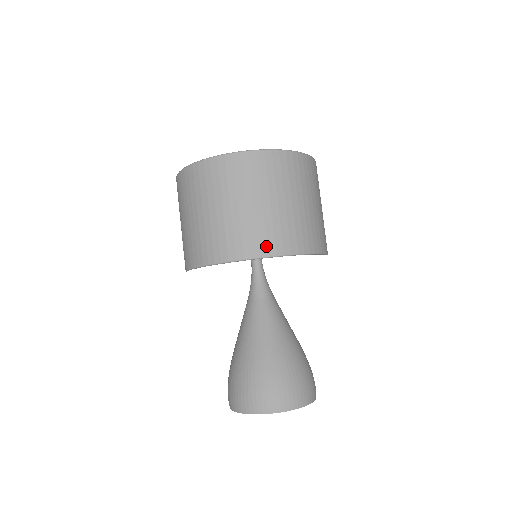
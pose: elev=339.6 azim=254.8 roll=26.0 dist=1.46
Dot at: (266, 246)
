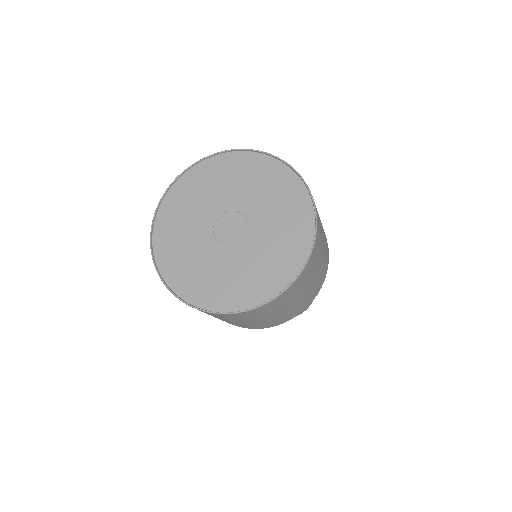
Dot at: (323, 281)
